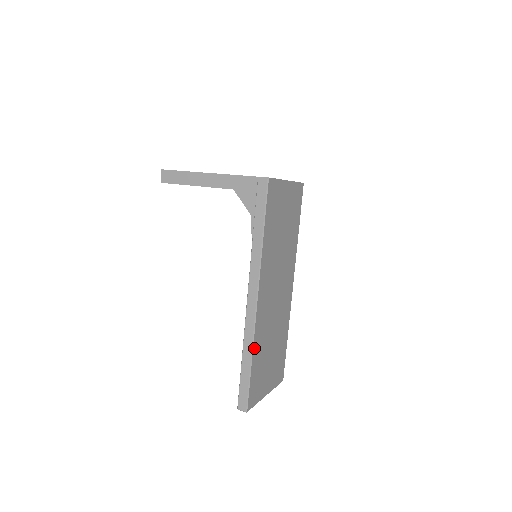
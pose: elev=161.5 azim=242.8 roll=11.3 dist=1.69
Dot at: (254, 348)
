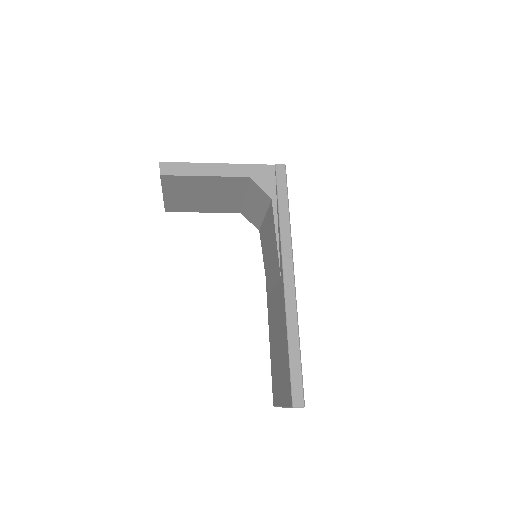
Dot at: (298, 330)
